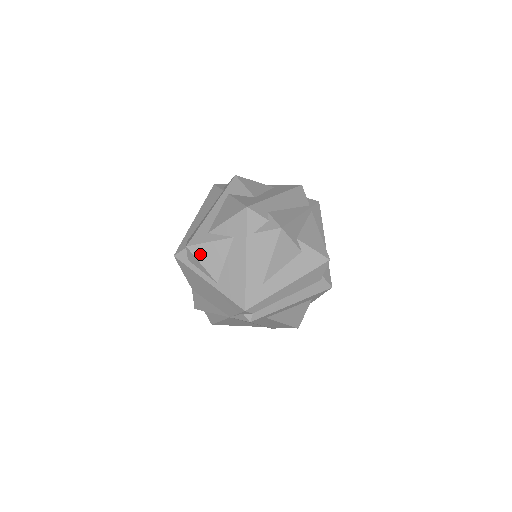
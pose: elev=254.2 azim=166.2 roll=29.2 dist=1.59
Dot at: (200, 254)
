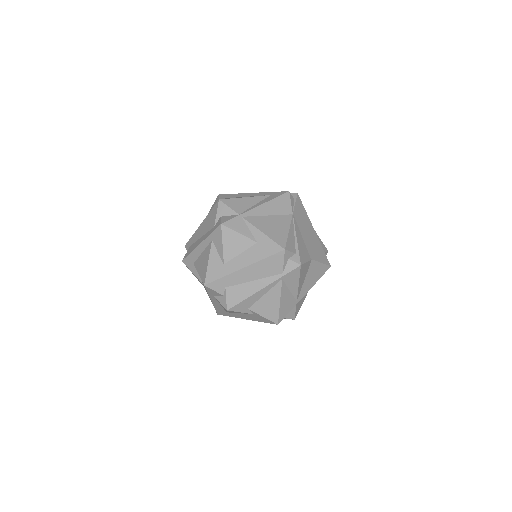
Dot at: occluded
